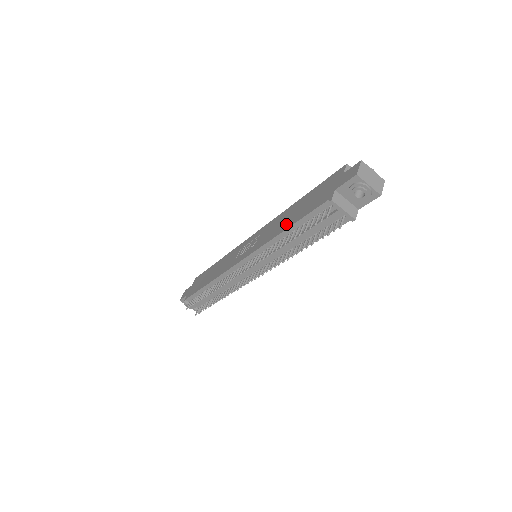
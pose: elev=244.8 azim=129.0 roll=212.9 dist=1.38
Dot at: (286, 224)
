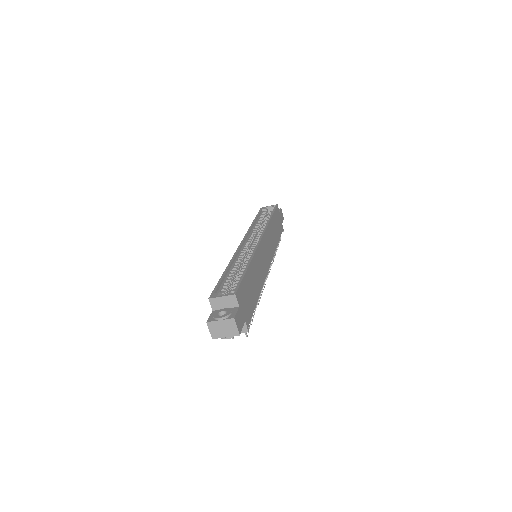
Dot at: occluded
